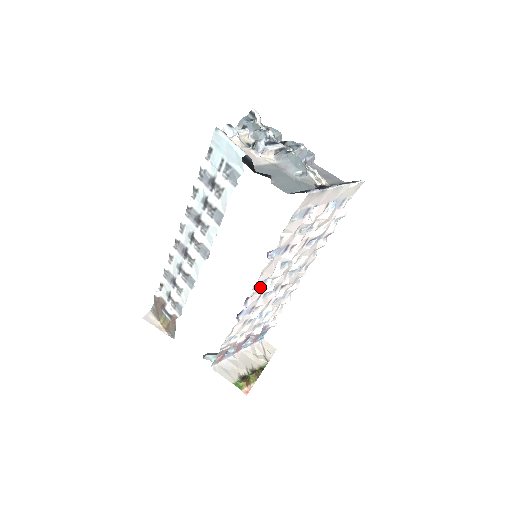
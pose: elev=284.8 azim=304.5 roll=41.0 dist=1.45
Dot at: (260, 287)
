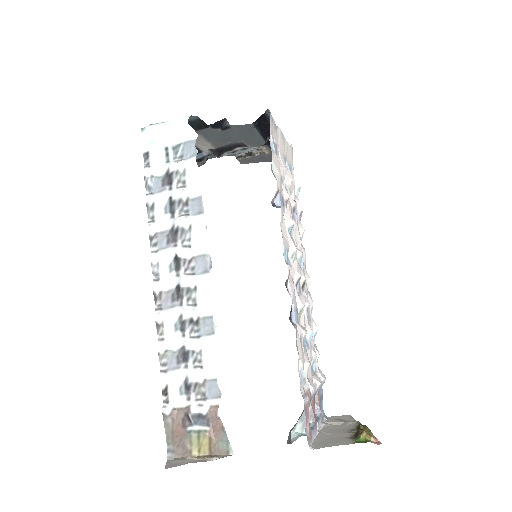
Dot at: occluded
